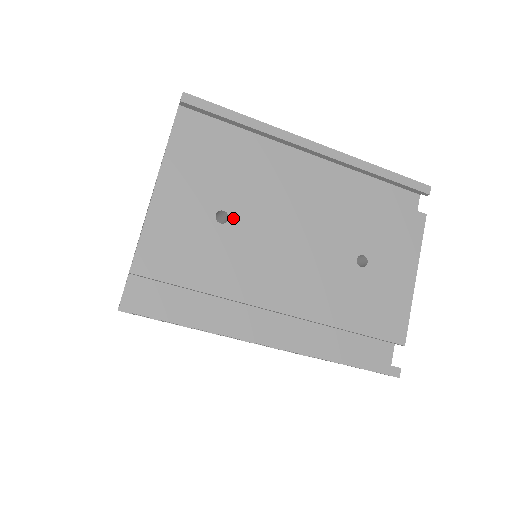
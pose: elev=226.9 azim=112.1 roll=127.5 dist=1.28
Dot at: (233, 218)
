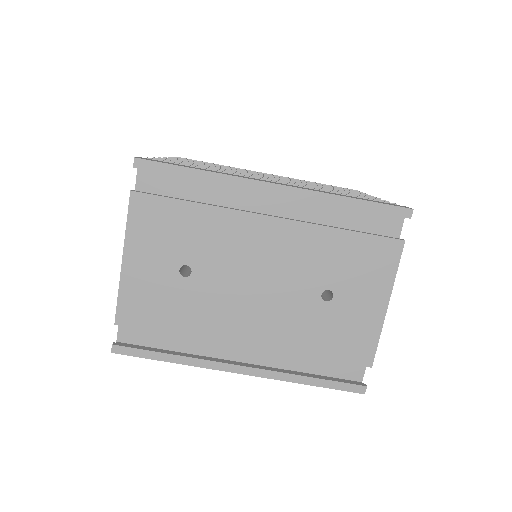
Dot at: (196, 271)
